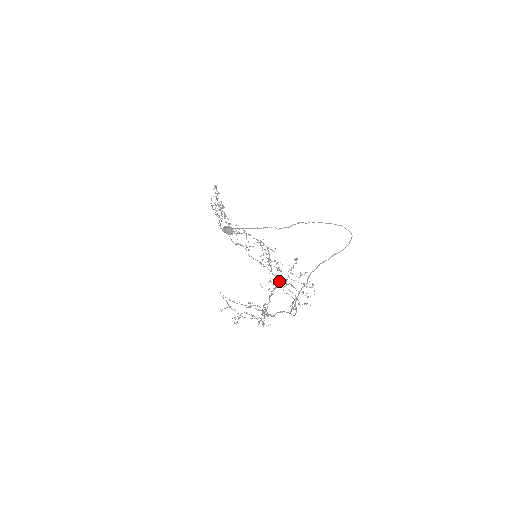
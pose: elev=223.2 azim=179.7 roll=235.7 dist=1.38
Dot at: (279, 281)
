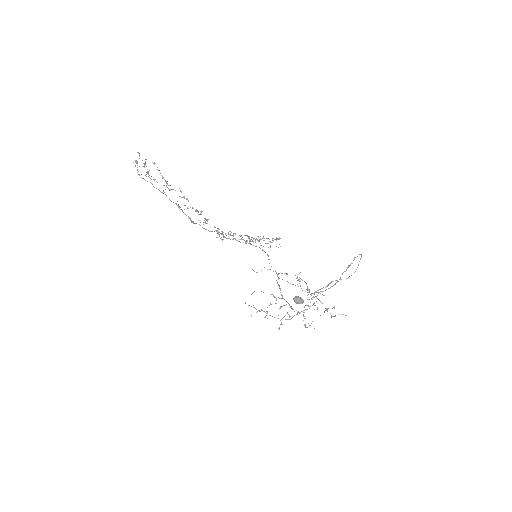
Dot at: occluded
